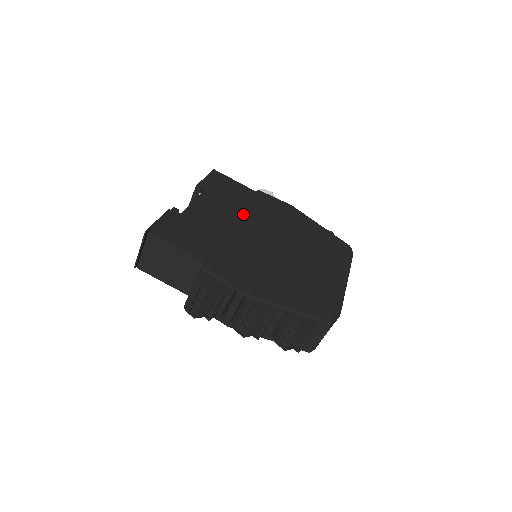
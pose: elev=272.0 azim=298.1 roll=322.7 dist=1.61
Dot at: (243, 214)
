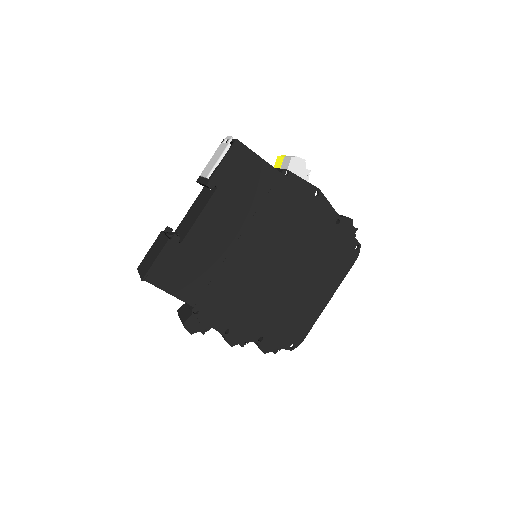
Dot at: (252, 224)
